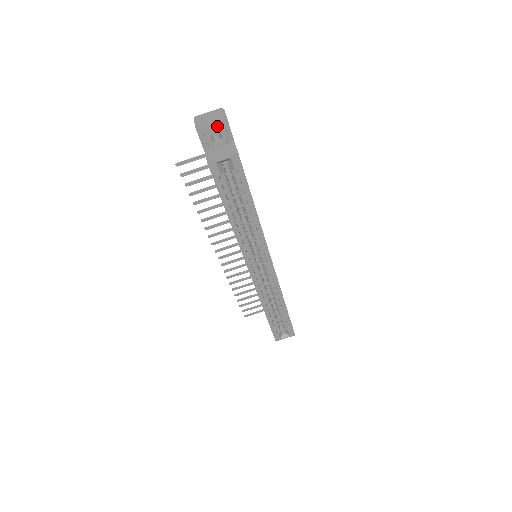
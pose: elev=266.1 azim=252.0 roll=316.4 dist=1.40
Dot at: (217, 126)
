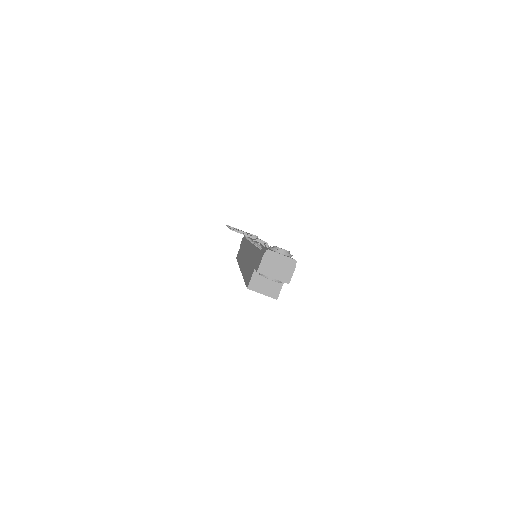
Dot at: (276, 281)
